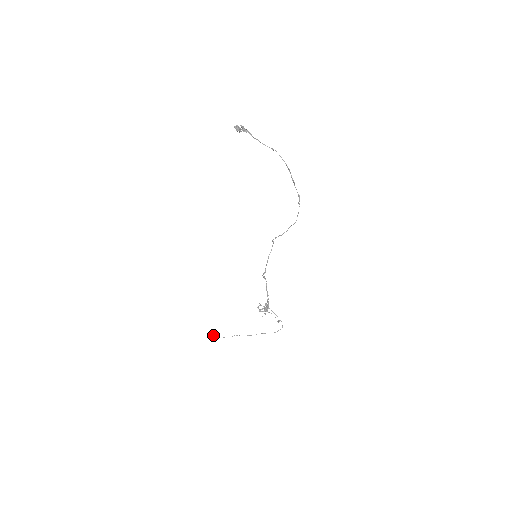
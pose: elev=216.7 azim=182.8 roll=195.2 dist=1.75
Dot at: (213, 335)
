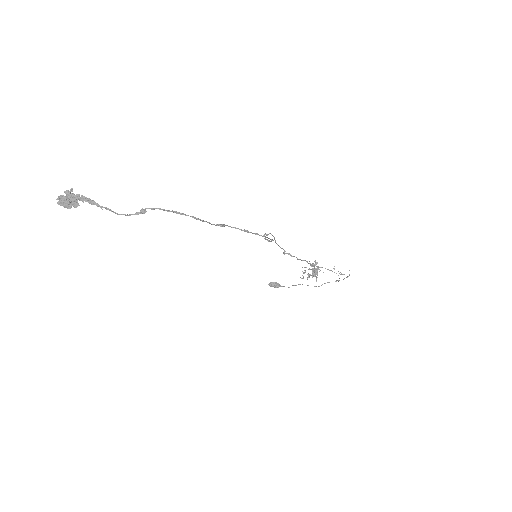
Dot at: (275, 284)
